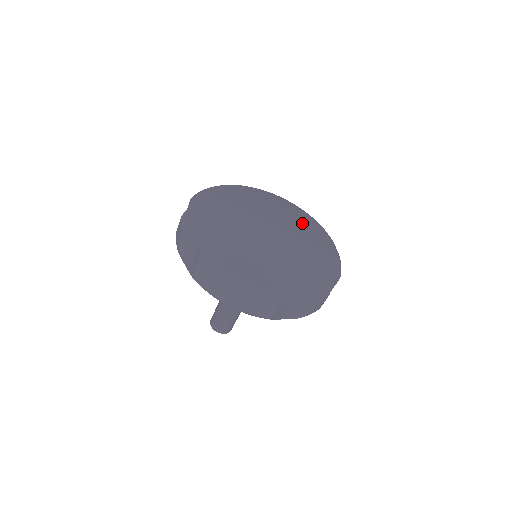
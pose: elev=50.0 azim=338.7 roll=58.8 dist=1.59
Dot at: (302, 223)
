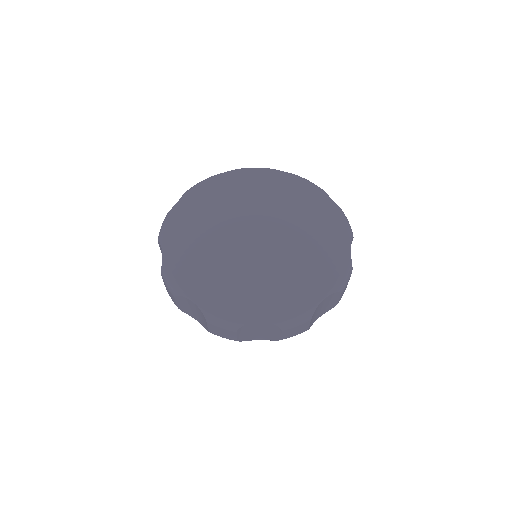
Dot at: (285, 198)
